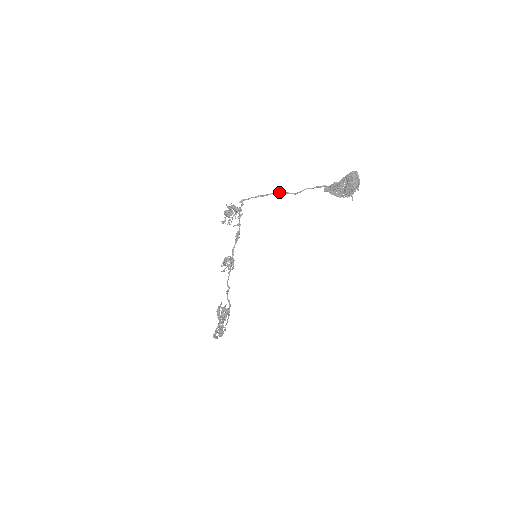
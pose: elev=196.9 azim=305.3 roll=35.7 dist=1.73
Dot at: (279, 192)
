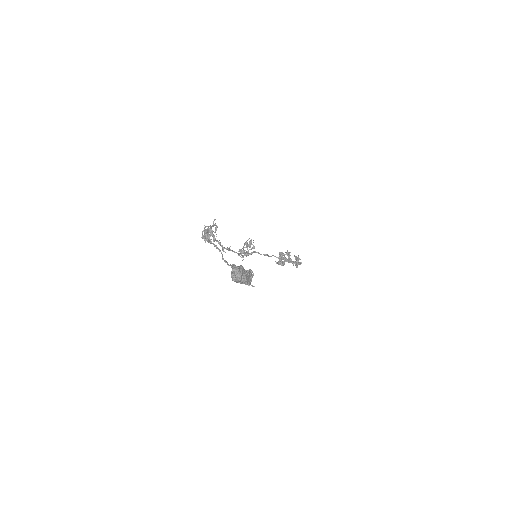
Dot at: (213, 244)
